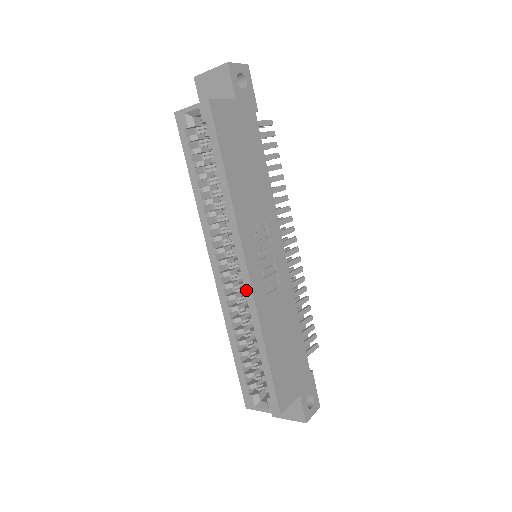
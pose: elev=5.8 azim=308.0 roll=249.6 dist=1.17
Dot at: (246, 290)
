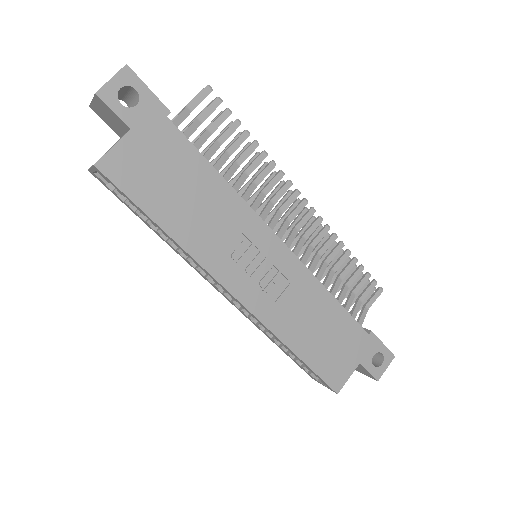
Dot at: occluded
